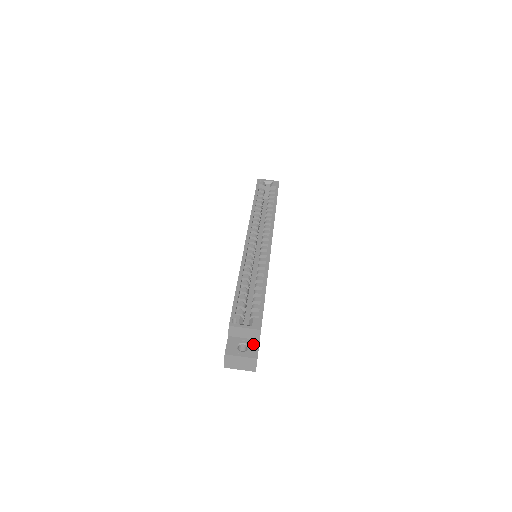
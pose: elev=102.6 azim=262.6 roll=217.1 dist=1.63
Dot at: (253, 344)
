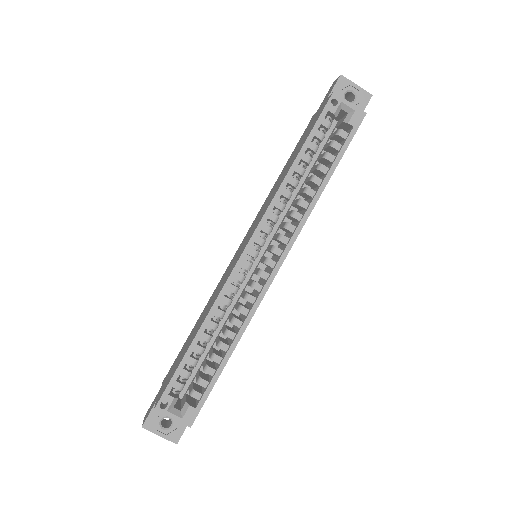
Dot at: (180, 423)
